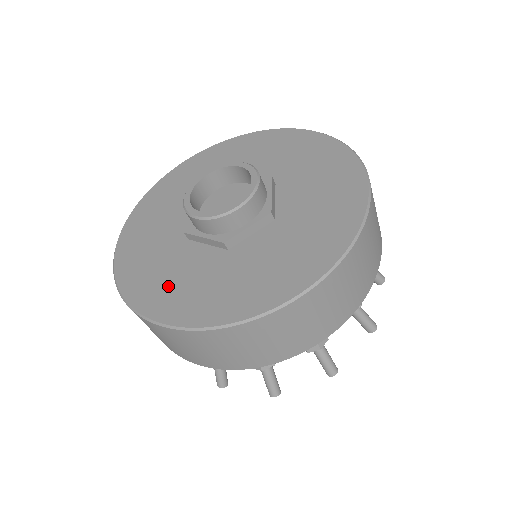
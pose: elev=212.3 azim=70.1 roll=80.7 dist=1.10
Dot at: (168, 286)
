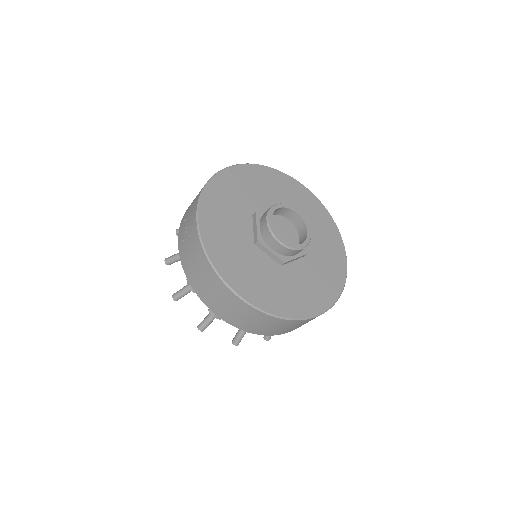
Dot at: (249, 277)
